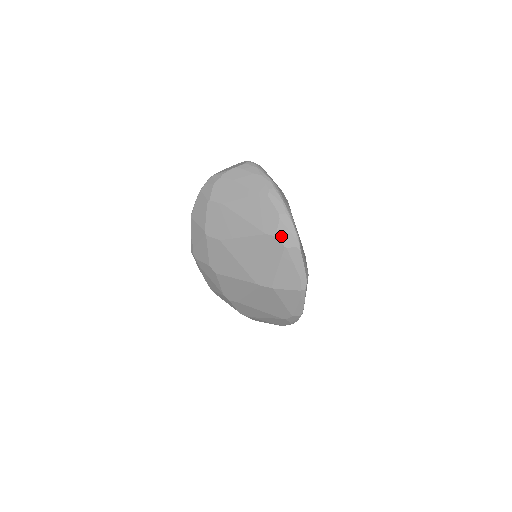
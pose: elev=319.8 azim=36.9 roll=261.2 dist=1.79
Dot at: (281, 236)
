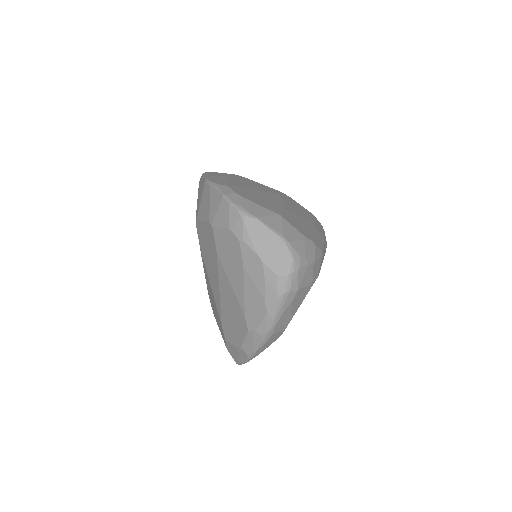
Dot at: (230, 346)
